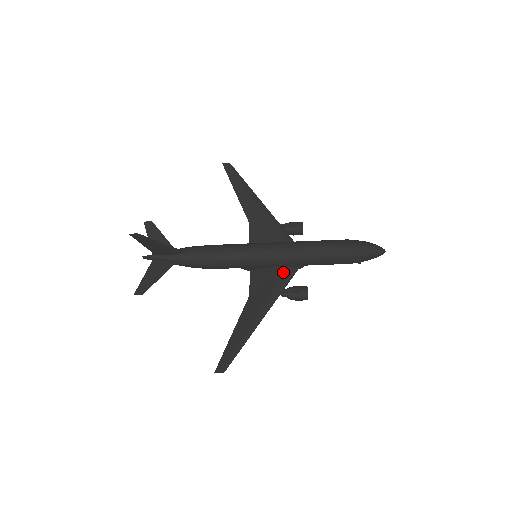
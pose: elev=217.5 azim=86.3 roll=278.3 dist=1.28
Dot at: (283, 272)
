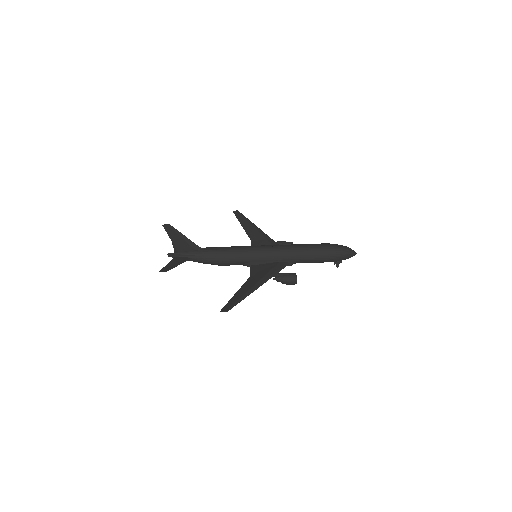
Dot at: (277, 264)
